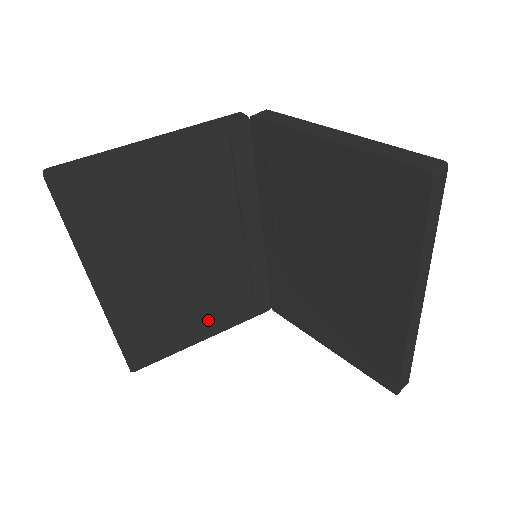
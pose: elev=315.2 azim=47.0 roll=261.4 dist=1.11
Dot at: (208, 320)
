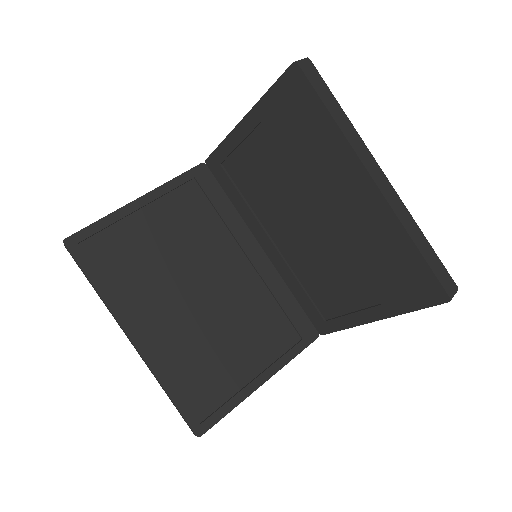
Dot at: (257, 360)
